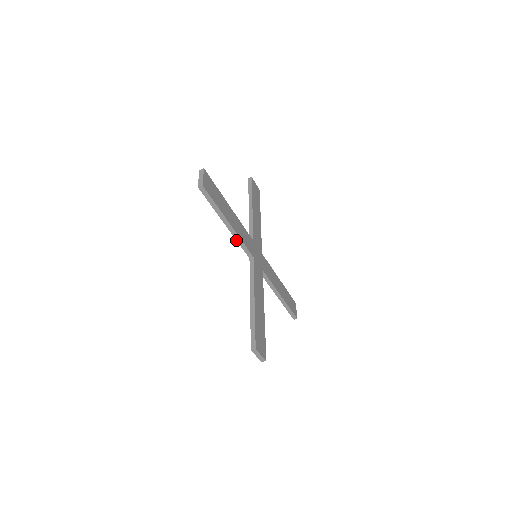
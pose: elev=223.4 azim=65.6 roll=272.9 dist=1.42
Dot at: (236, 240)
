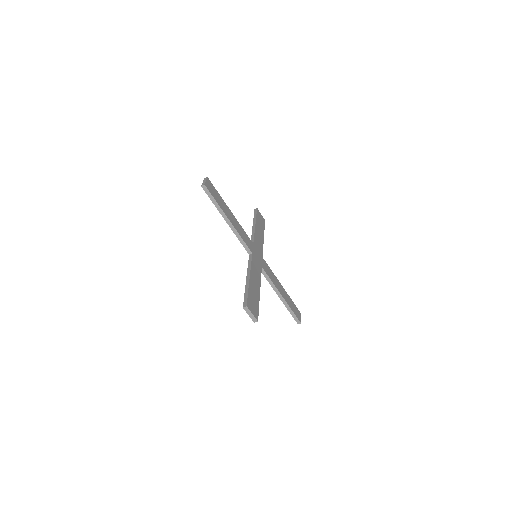
Dot at: (236, 236)
